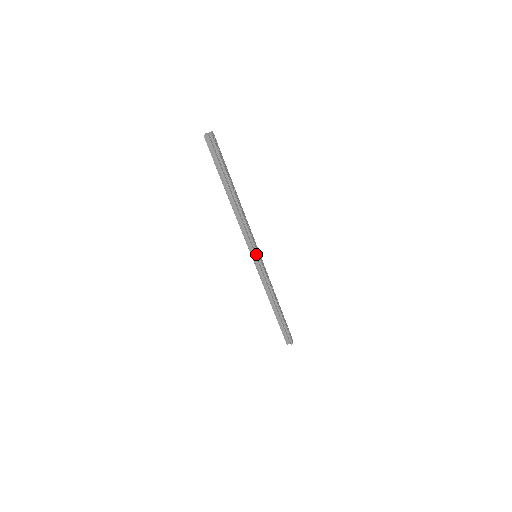
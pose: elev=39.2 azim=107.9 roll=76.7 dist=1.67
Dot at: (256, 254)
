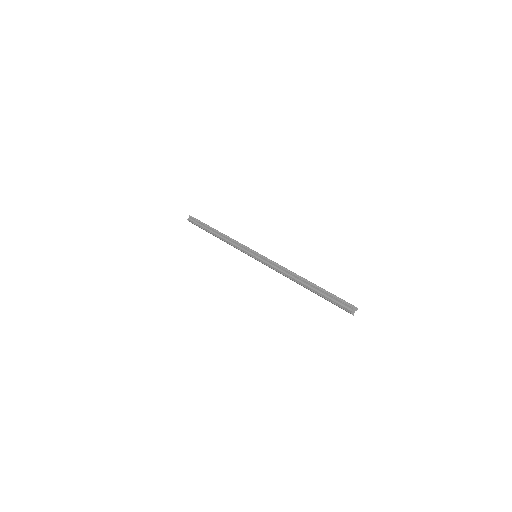
Dot at: (252, 252)
